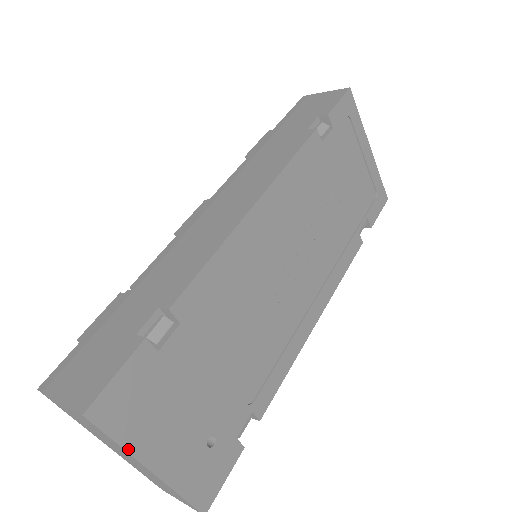
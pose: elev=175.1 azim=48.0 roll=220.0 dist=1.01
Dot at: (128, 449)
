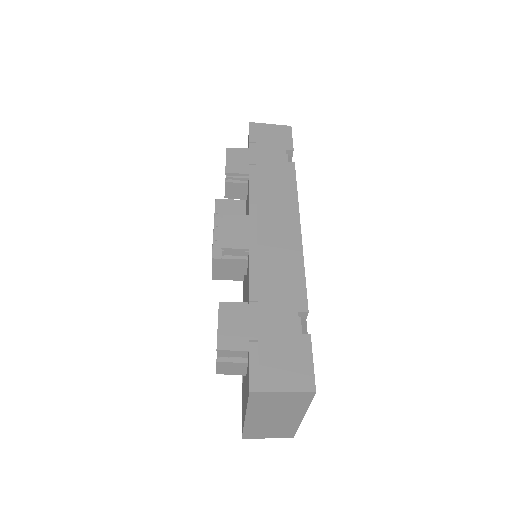
Dot at: (308, 407)
